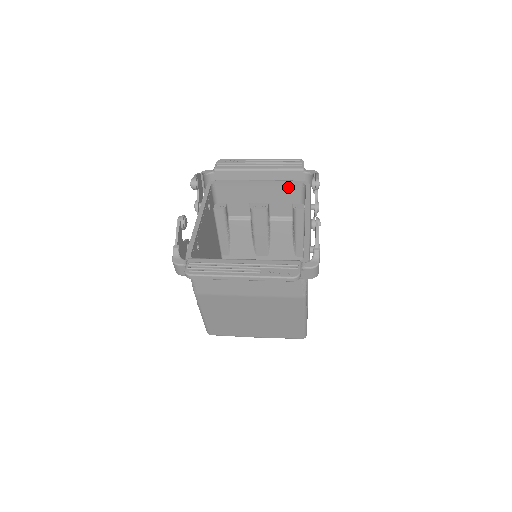
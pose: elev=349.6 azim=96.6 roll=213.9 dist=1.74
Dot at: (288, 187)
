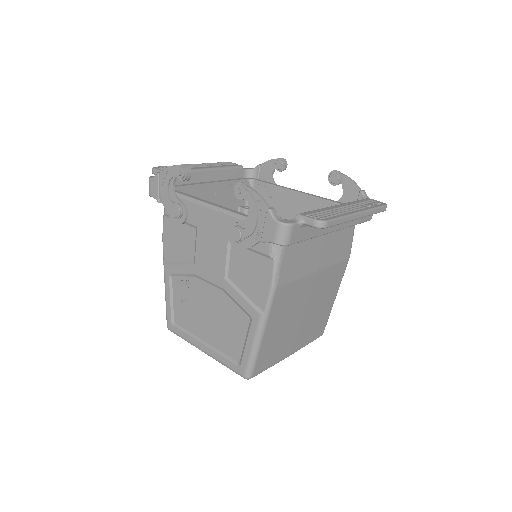
Dot at: occluded
